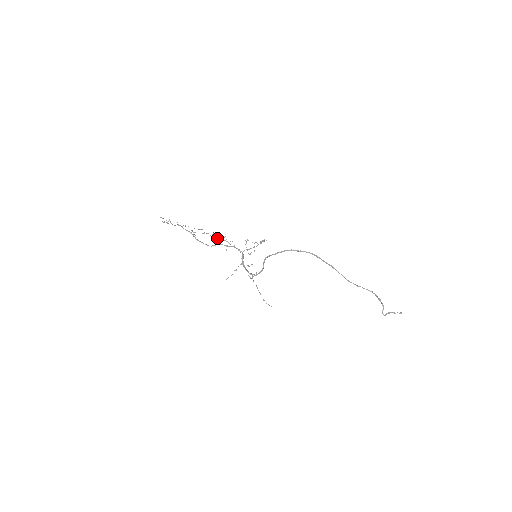
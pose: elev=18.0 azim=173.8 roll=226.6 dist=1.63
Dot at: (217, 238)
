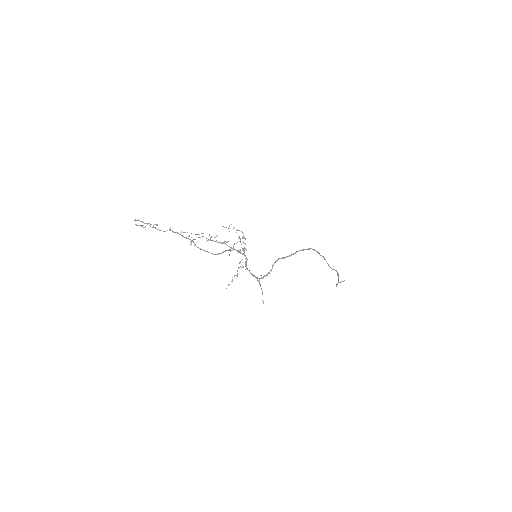
Dot at: (213, 240)
